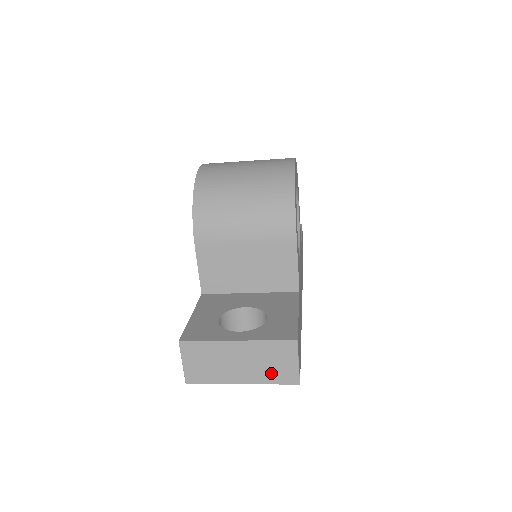
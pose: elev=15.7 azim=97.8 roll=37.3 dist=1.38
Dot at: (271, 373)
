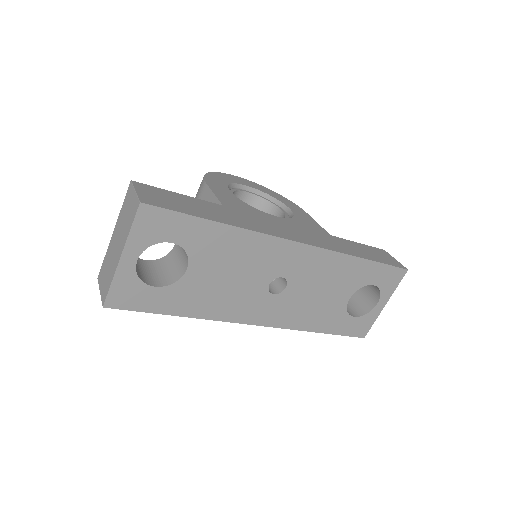
Dot at: (128, 223)
